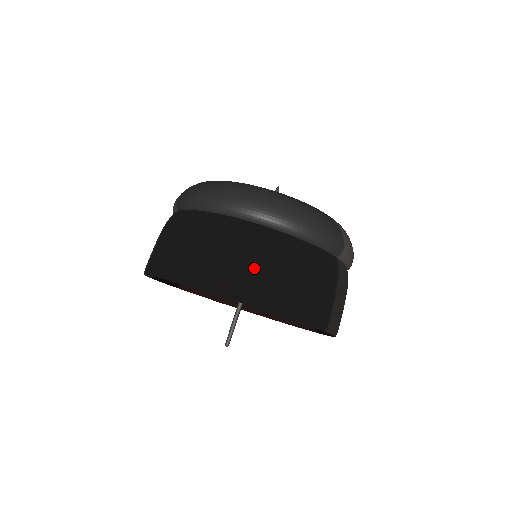
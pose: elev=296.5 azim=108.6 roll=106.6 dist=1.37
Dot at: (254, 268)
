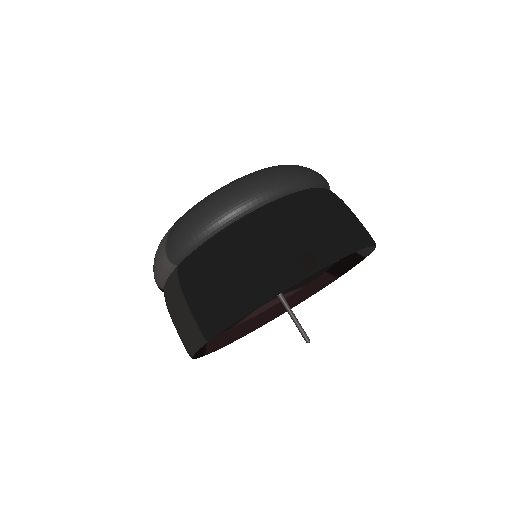
Dot at: (309, 232)
